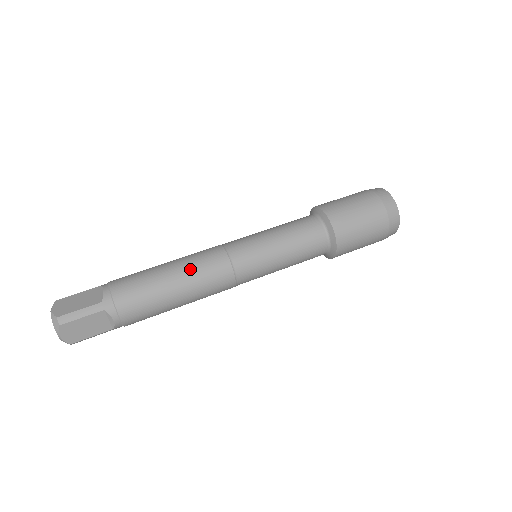
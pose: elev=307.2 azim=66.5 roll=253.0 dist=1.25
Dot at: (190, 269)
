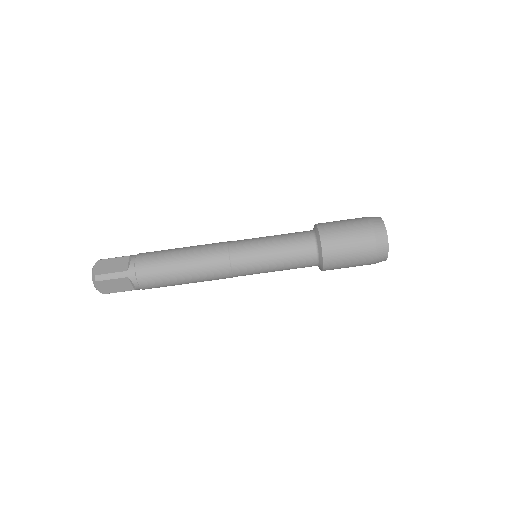
Dot at: (197, 259)
